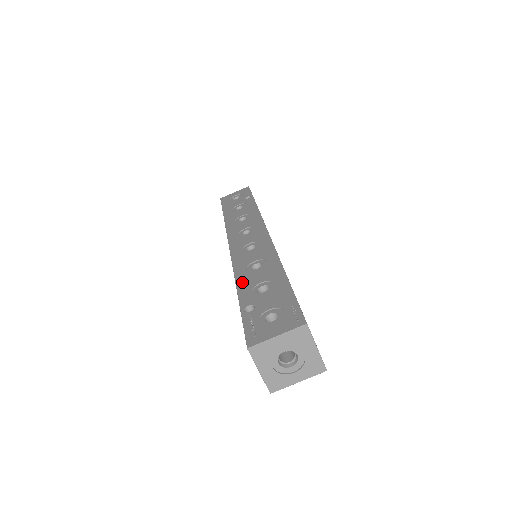
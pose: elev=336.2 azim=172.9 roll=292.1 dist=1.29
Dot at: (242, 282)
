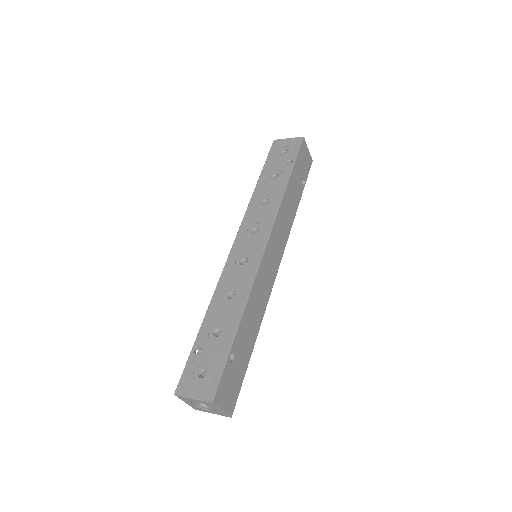
Dot at: (212, 310)
